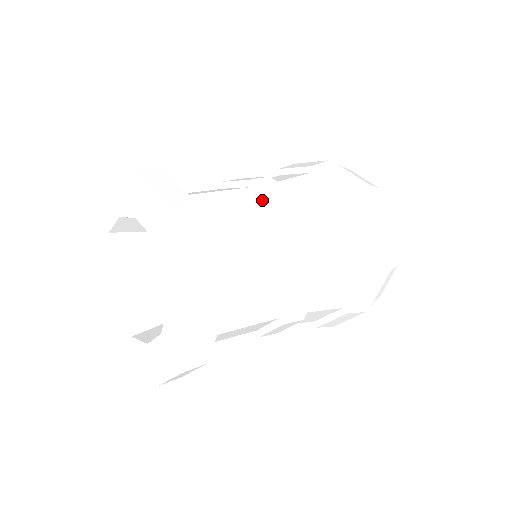
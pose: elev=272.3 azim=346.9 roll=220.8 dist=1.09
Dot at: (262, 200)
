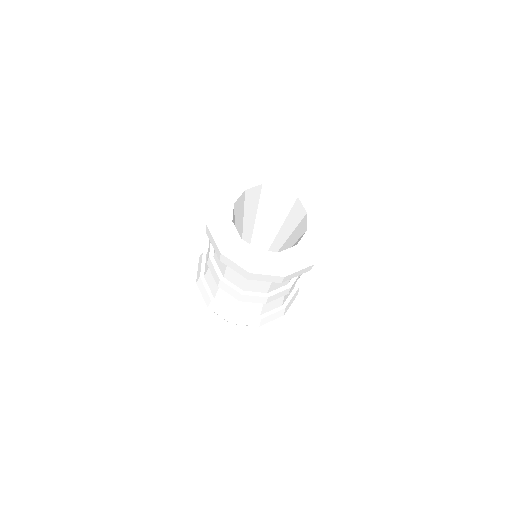
Dot at: occluded
